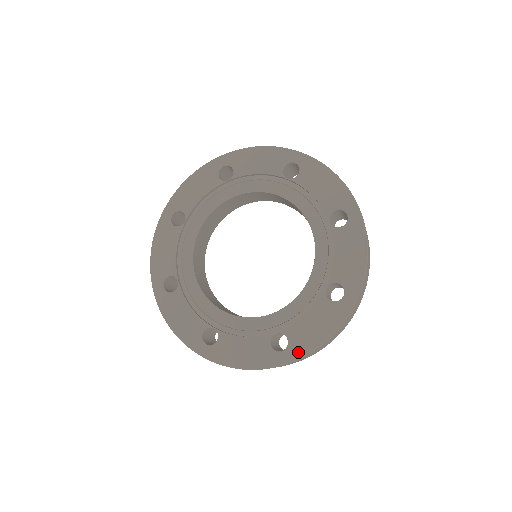
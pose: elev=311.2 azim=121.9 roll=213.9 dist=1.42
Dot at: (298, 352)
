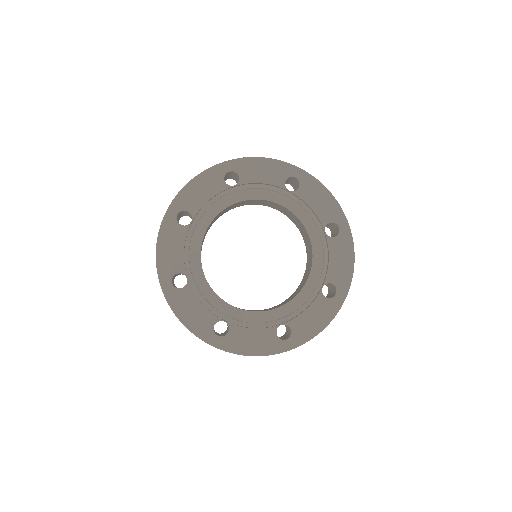
Dot at: (345, 285)
